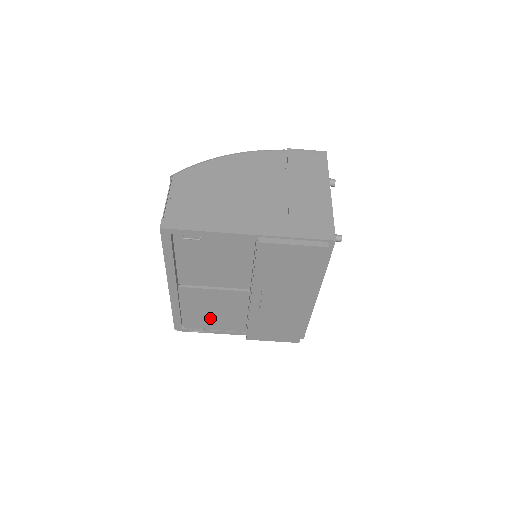
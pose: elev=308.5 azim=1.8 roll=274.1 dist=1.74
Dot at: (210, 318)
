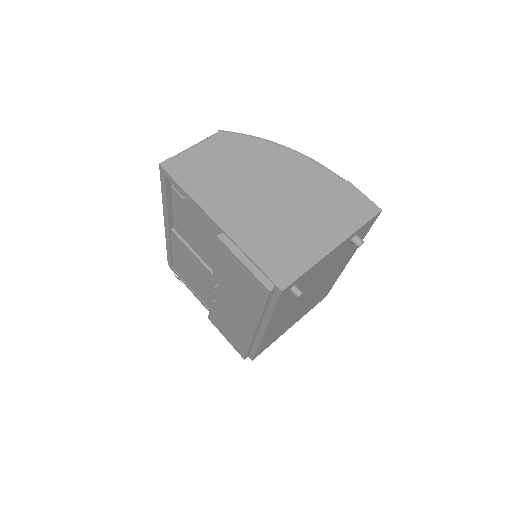
Dot at: (190, 276)
